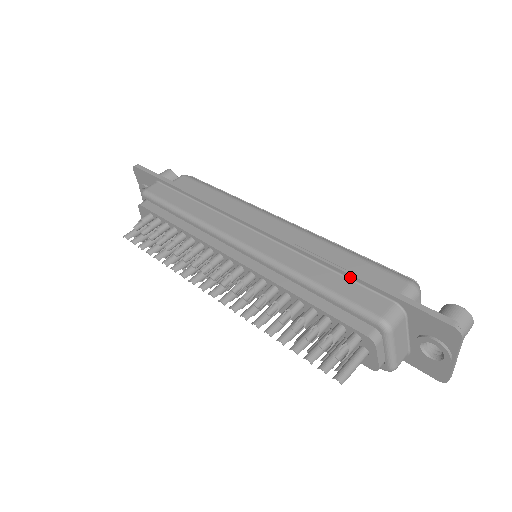
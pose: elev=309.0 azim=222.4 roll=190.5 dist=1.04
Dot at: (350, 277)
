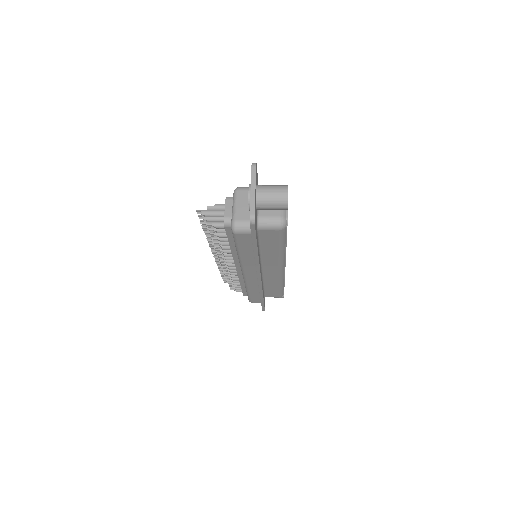
Dot at: occluded
